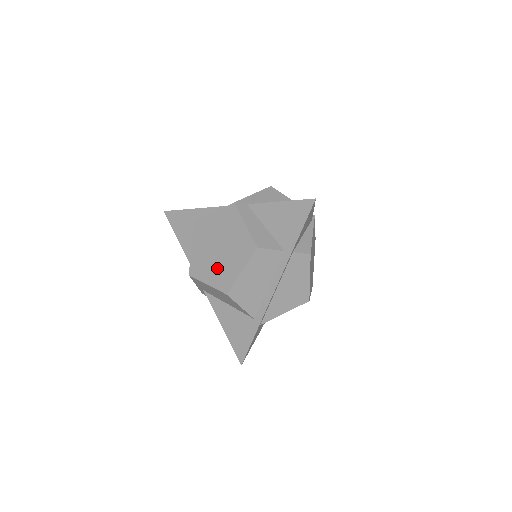
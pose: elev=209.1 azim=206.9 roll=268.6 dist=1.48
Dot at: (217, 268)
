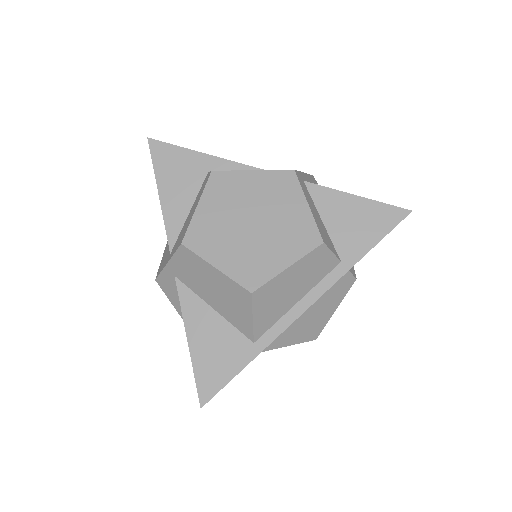
Dot at: (242, 249)
